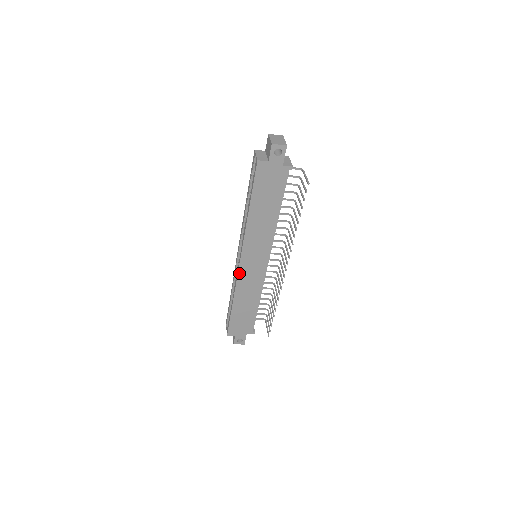
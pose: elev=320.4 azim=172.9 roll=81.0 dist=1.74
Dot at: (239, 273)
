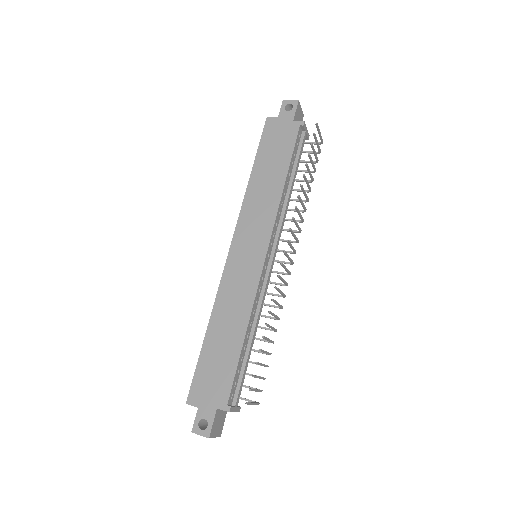
Dot at: (226, 269)
